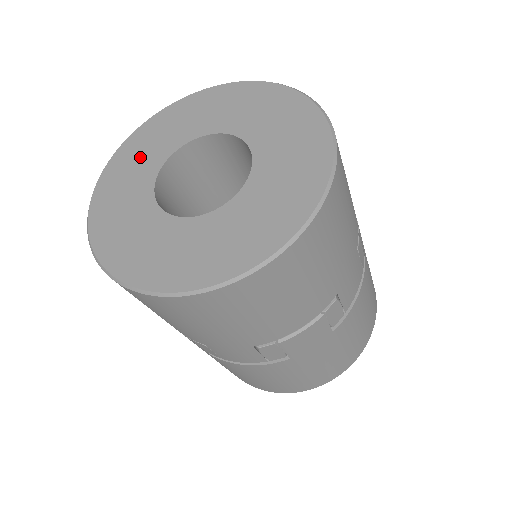
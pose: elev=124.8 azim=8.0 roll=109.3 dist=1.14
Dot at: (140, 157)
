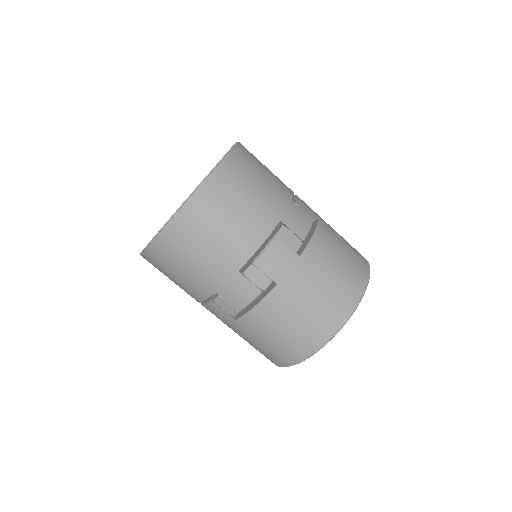
Dot at: occluded
